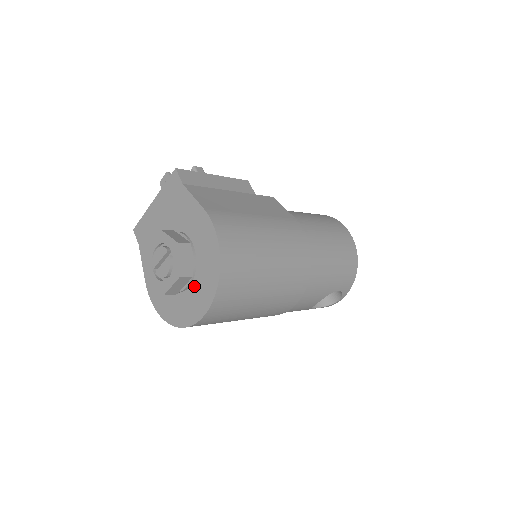
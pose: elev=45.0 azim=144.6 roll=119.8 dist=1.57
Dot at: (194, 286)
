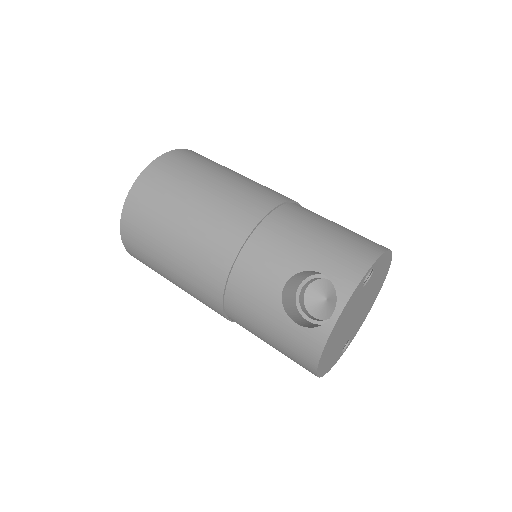
Dot at: occluded
